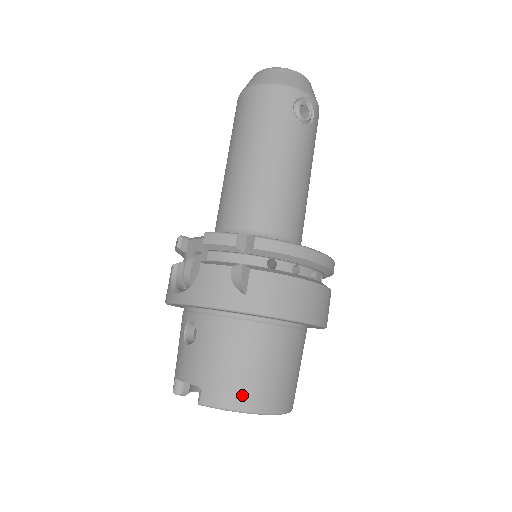
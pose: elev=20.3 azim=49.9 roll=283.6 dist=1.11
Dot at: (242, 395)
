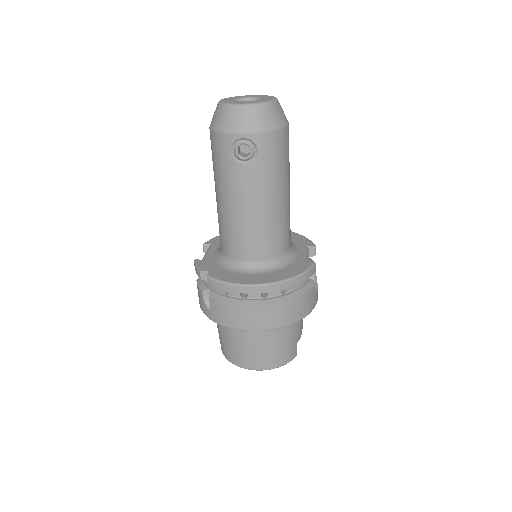
Dot at: (234, 358)
